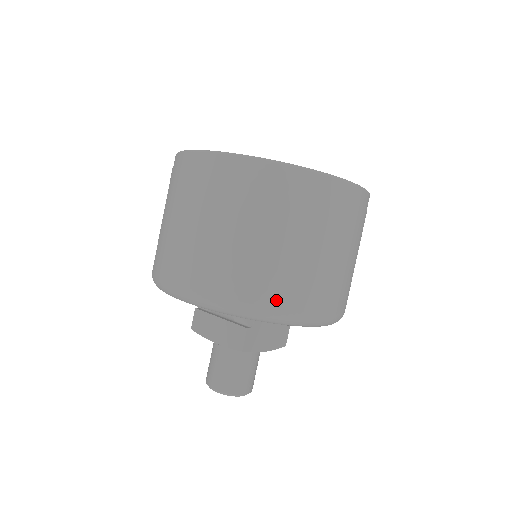
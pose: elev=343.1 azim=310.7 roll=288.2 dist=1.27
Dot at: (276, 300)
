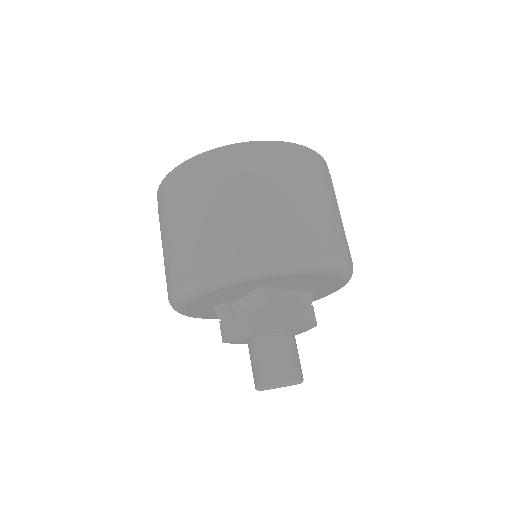
Dot at: (277, 248)
